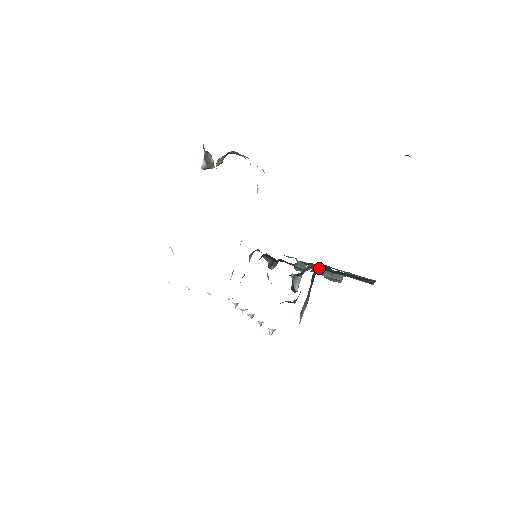
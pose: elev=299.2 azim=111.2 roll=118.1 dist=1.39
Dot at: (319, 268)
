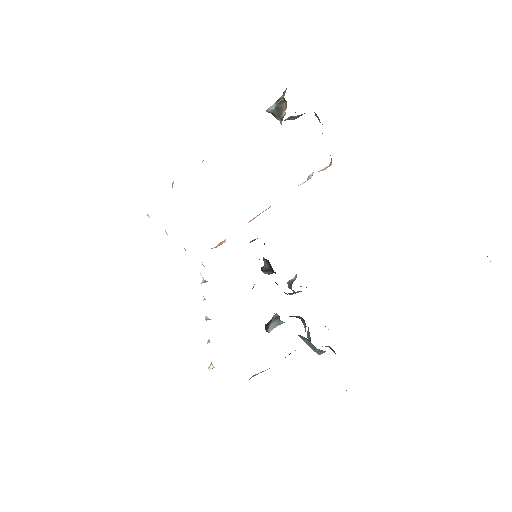
Dot at: (306, 338)
